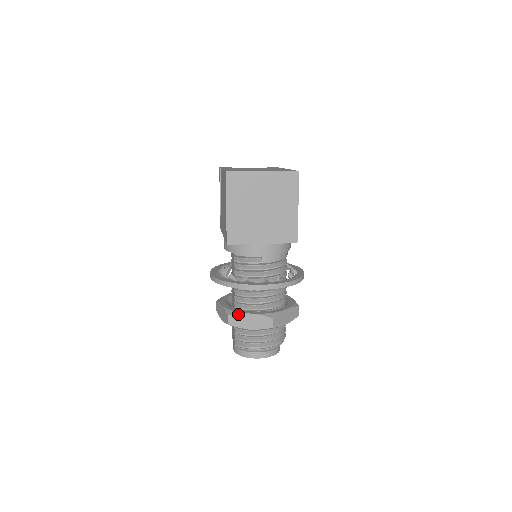
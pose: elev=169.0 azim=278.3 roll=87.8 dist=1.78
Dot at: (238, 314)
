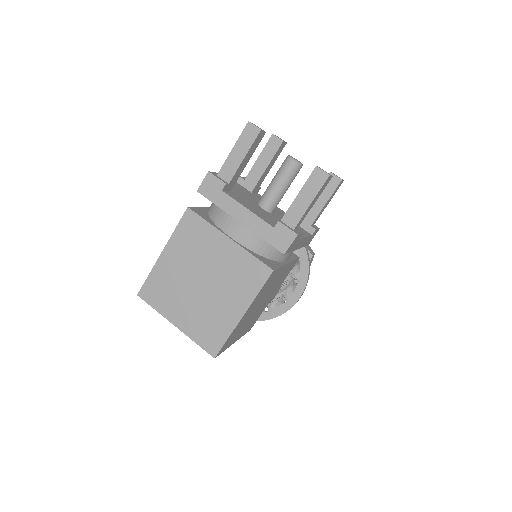
Dot at: occluded
